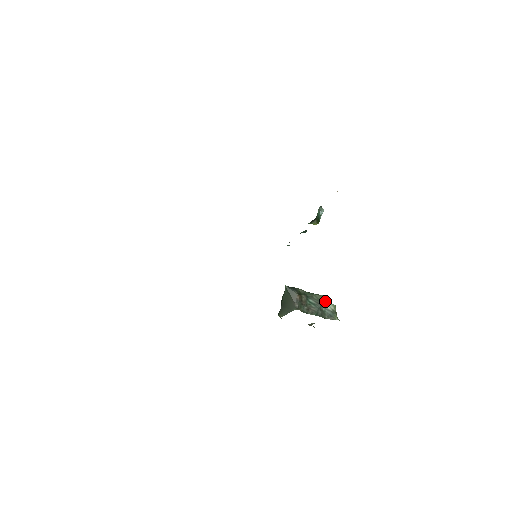
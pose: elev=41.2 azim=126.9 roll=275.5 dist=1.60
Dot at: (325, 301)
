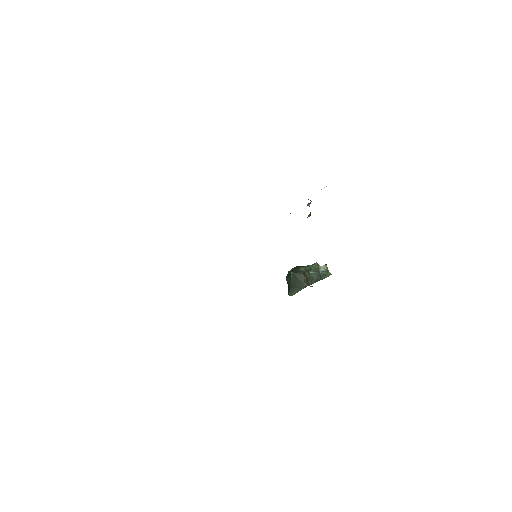
Dot at: (319, 266)
